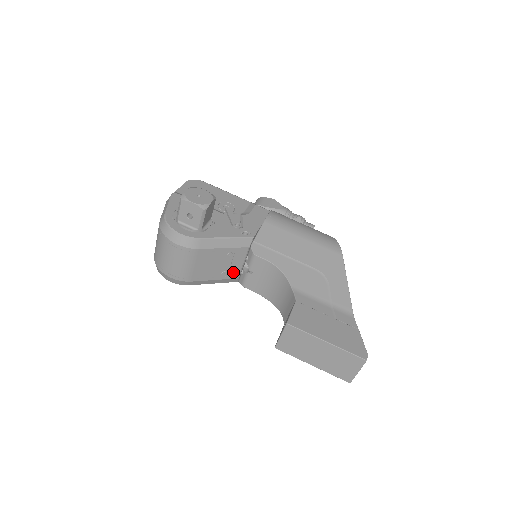
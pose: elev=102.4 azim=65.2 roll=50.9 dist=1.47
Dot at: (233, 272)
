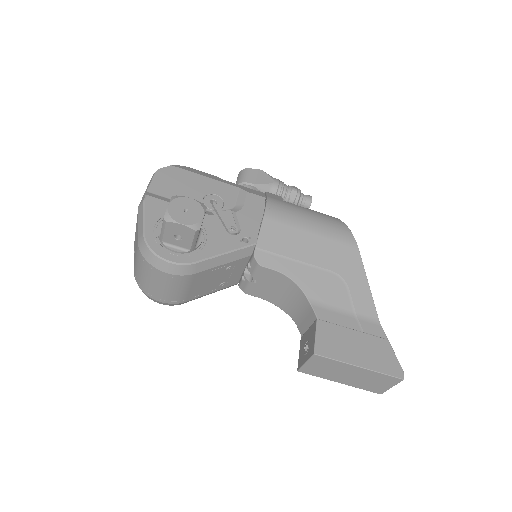
Dot at: (232, 280)
